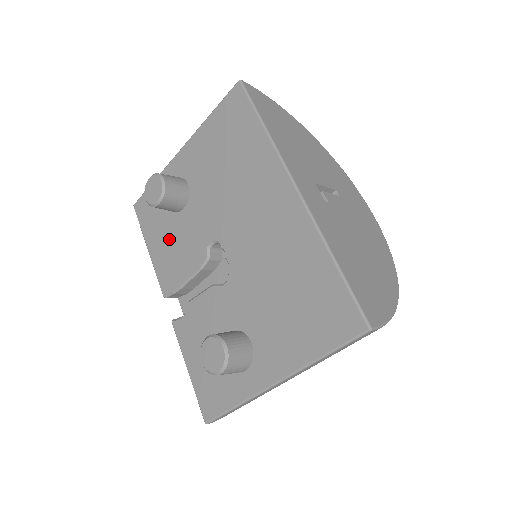
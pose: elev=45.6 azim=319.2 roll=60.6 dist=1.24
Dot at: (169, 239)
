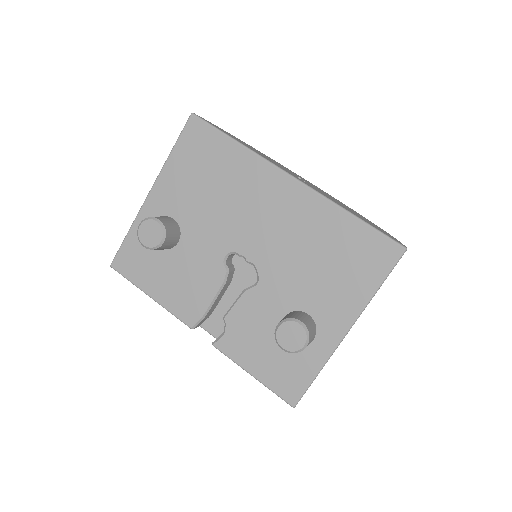
Dot at: (174, 275)
